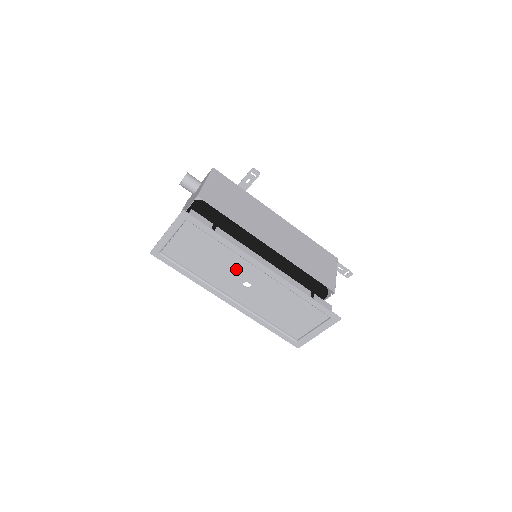
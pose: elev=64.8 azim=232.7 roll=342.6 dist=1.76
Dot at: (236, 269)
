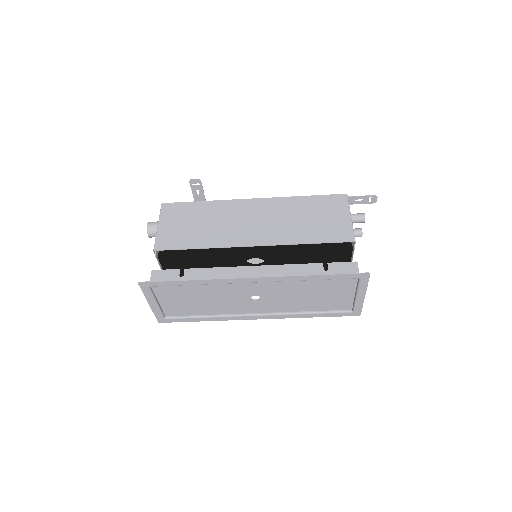
Dot at: (232, 293)
